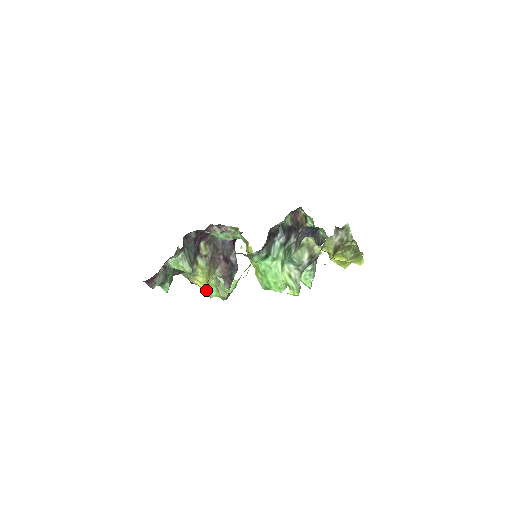
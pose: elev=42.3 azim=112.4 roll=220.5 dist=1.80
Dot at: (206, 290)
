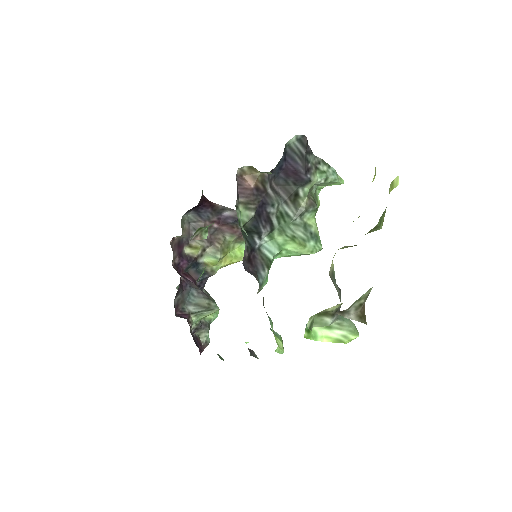
Dot at: occluded
